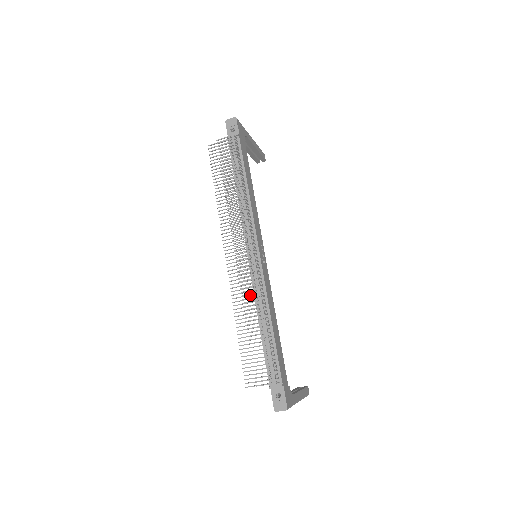
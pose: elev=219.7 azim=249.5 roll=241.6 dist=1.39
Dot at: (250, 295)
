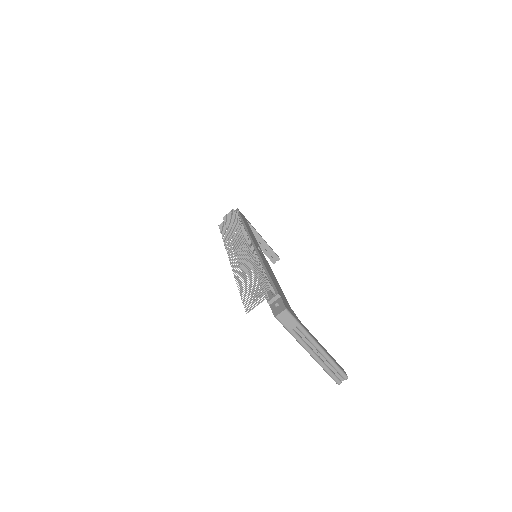
Dot at: occluded
